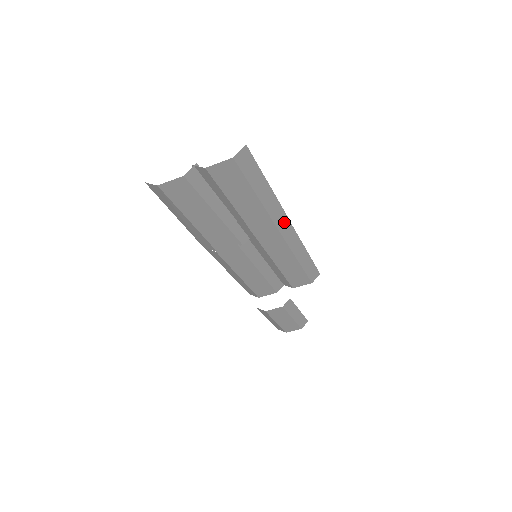
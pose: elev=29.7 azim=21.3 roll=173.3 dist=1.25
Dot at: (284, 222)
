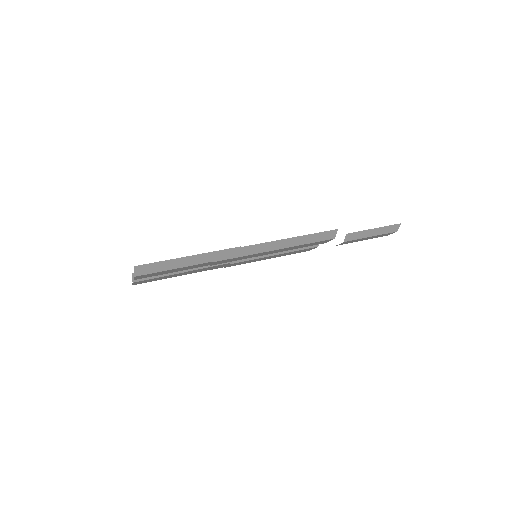
Dot at: (235, 251)
